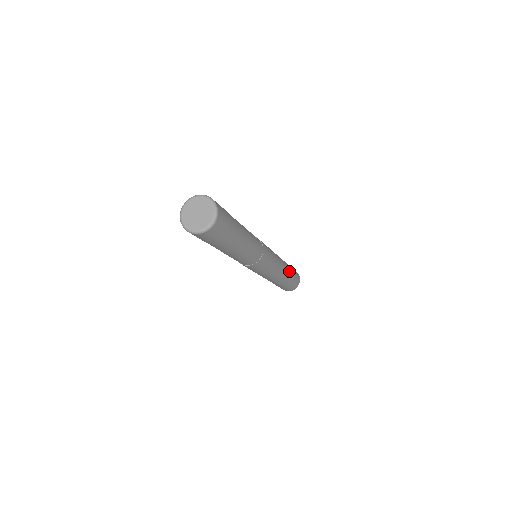
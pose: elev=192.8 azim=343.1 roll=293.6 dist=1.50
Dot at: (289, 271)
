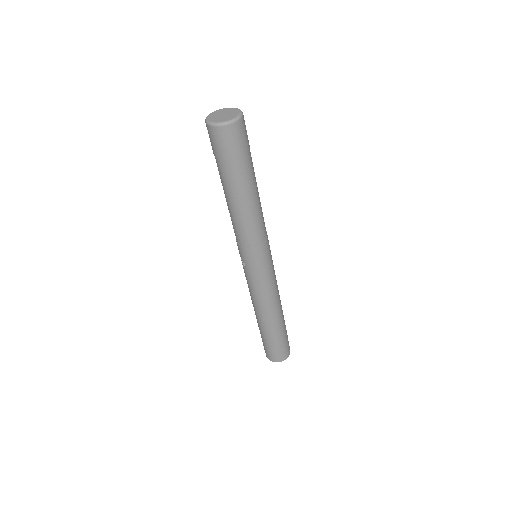
Dot at: occluded
